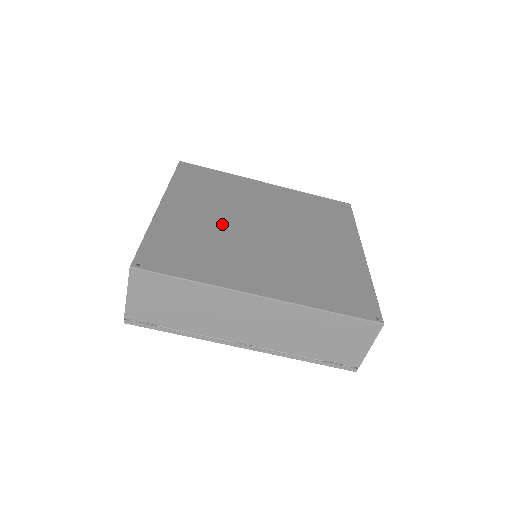
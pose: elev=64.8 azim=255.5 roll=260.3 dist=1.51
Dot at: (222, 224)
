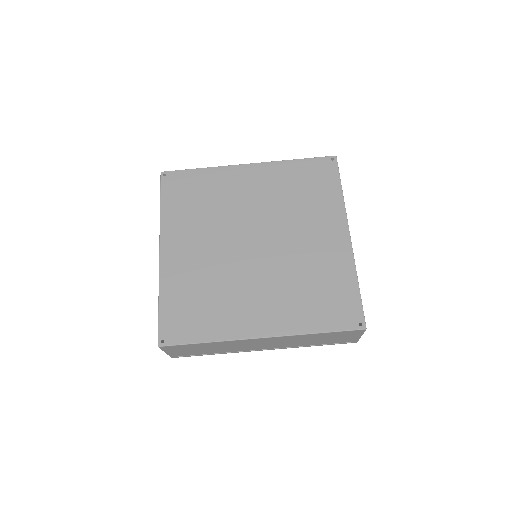
Dot at: (216, 256)
